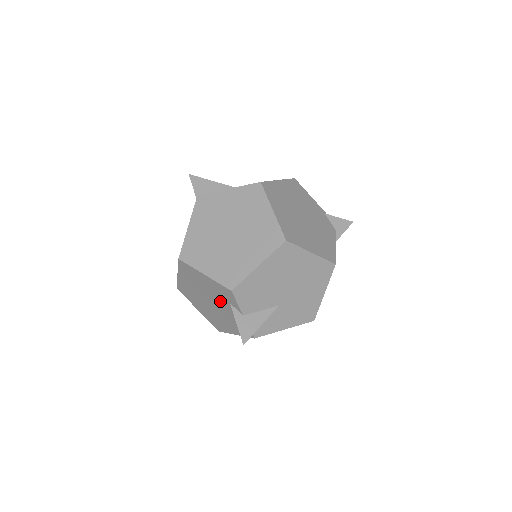
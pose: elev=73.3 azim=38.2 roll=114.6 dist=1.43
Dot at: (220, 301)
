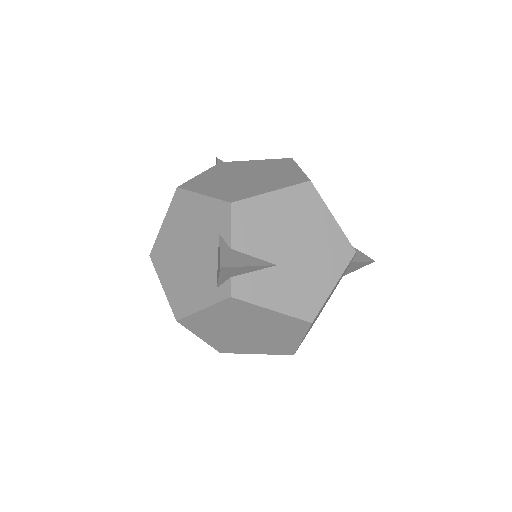
Dot at: (205, 239)
